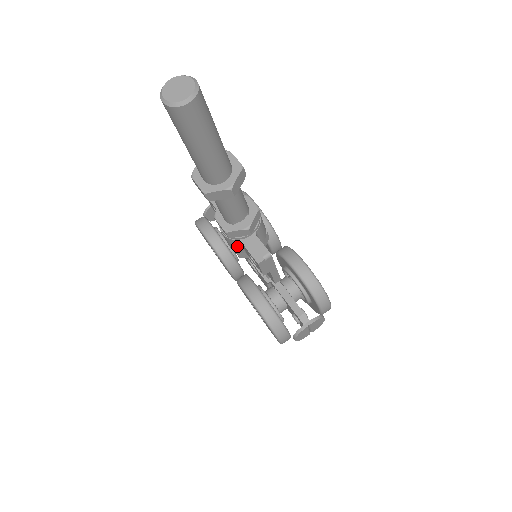
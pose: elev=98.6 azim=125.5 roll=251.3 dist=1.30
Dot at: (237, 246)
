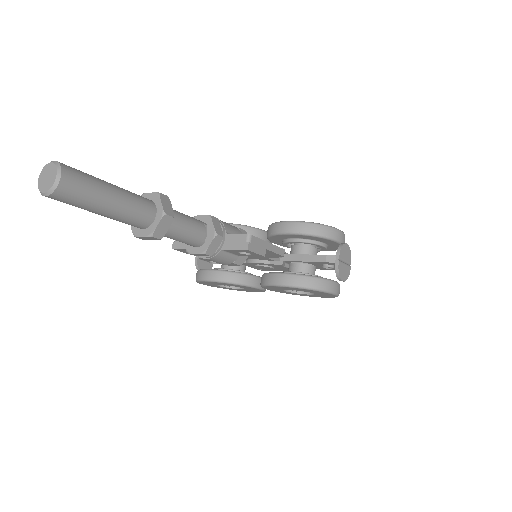
Dot at: (226, 257)
